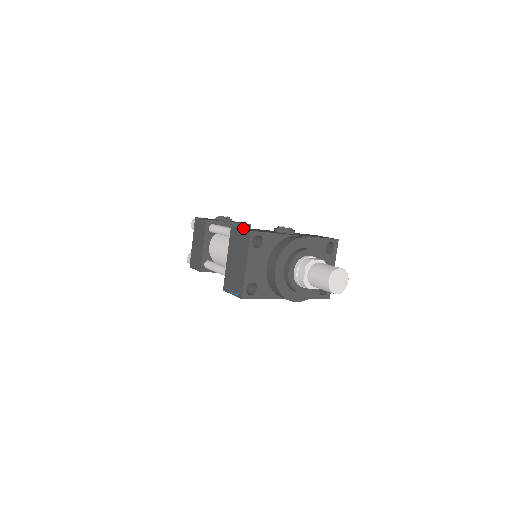
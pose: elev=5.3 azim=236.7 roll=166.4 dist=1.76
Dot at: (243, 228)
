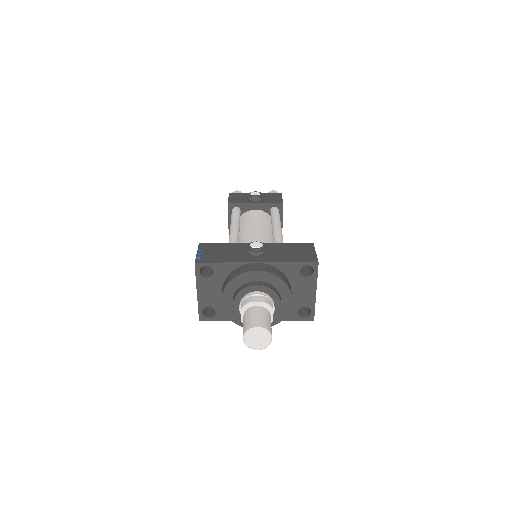
Dot at: (205, 249)
